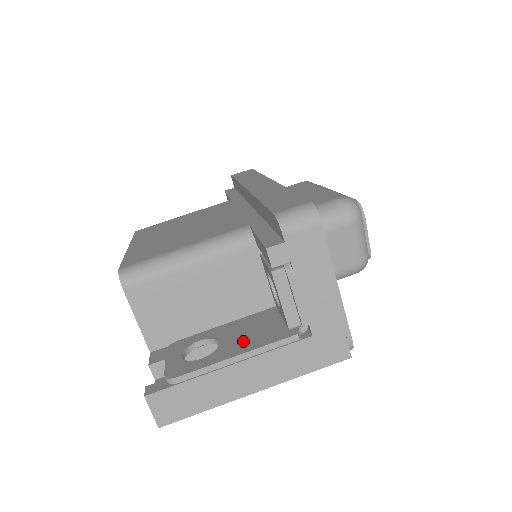
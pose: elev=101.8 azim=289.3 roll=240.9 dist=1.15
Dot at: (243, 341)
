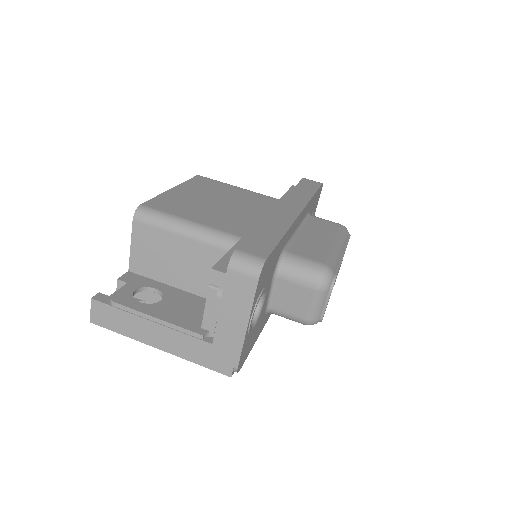
Dot at: (173, 312)
